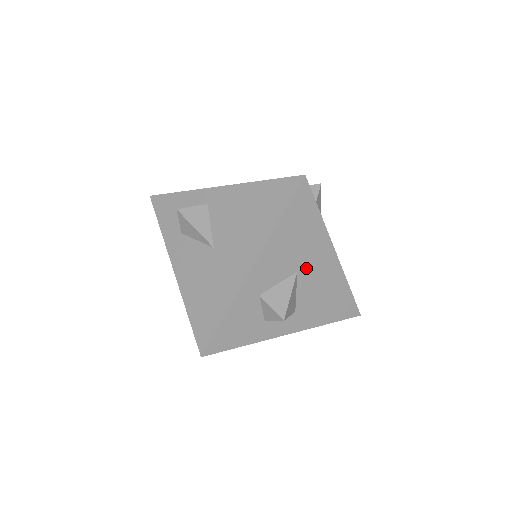
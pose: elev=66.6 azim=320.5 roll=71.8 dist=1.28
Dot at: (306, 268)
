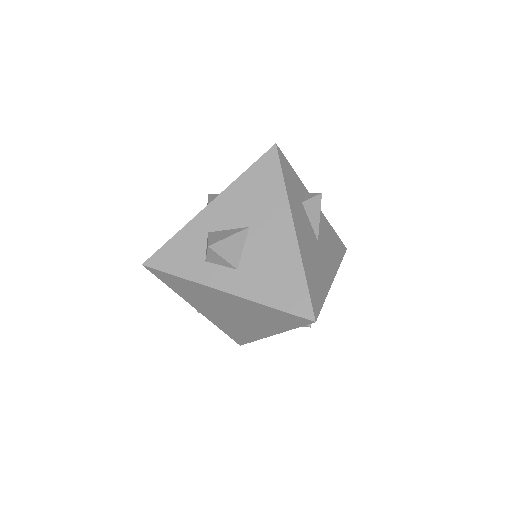
Dot at: (259, 228)
